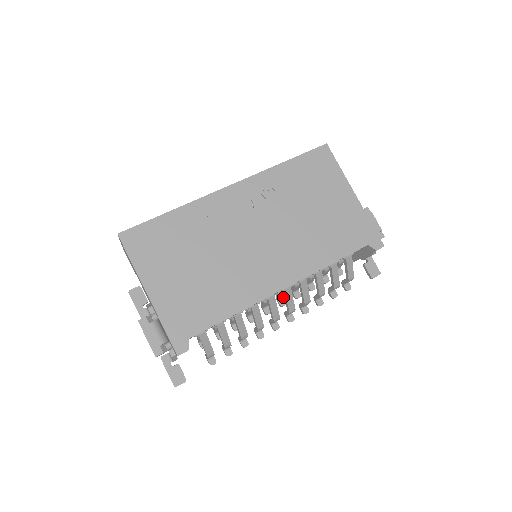
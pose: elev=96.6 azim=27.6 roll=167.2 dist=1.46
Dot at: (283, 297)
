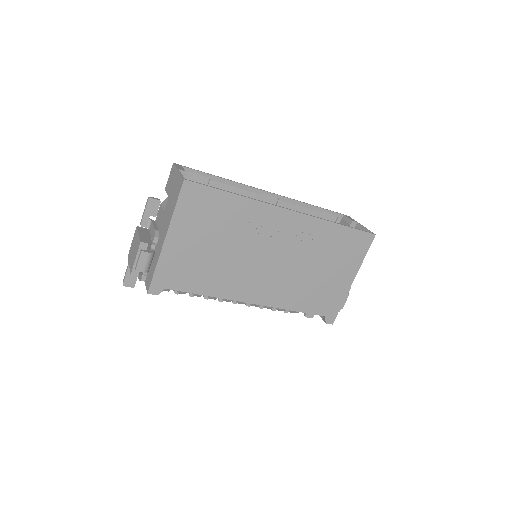
Dot at: occluded
